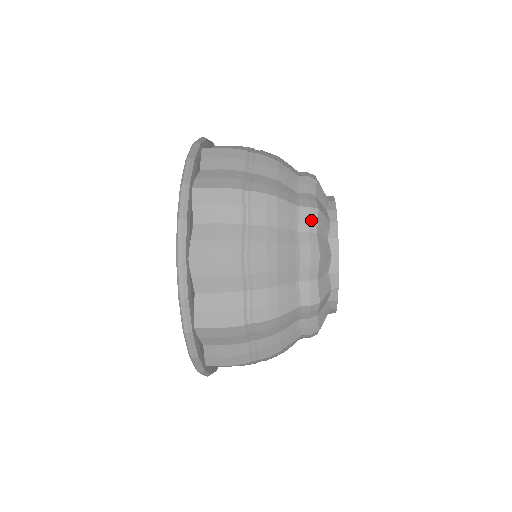
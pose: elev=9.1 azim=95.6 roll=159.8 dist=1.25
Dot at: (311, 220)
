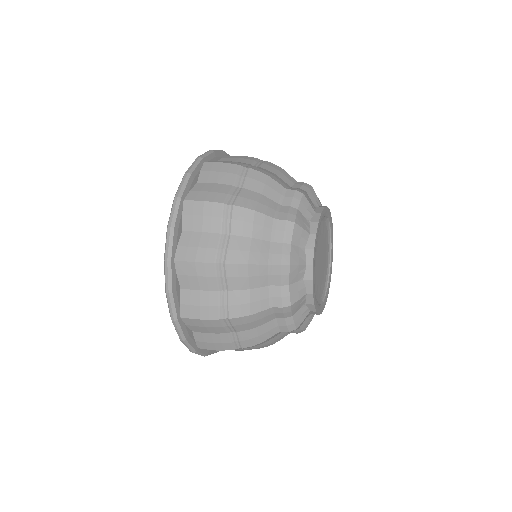
Dot at: (294, 199)
